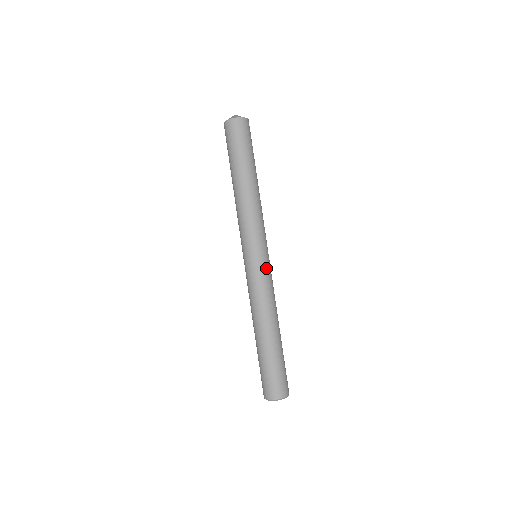
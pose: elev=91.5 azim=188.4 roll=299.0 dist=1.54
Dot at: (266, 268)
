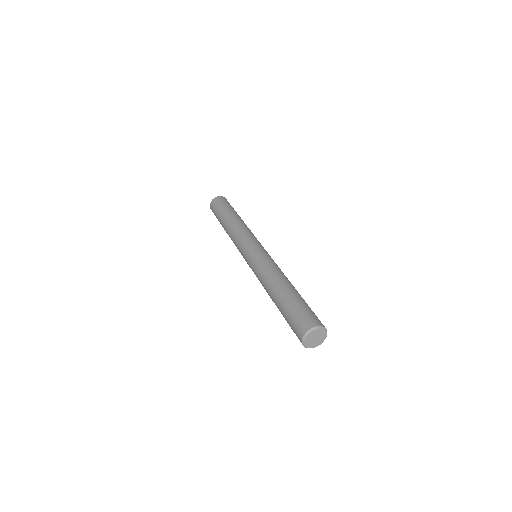
Dot at: (257, 254)
